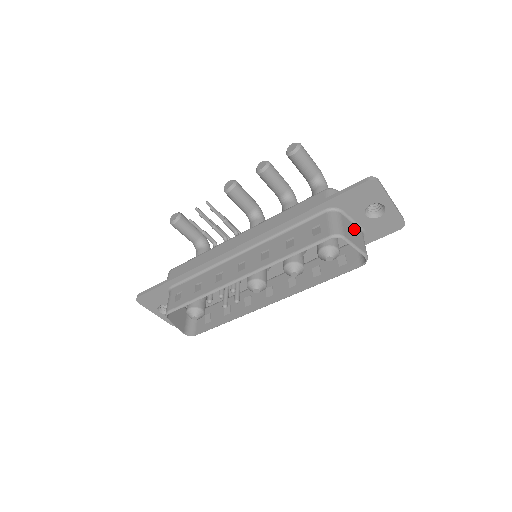
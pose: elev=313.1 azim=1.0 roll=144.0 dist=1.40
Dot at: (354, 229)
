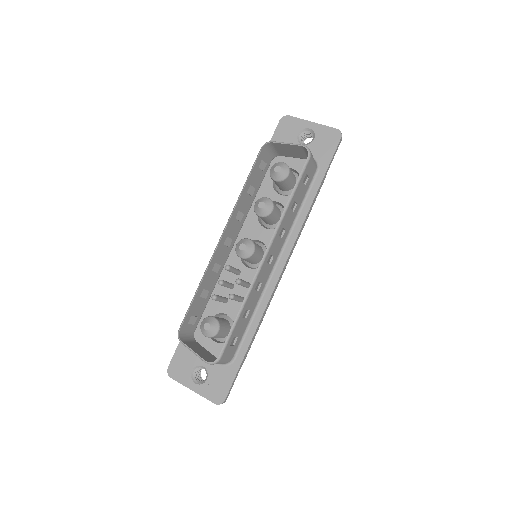
Dot at: (296, 153)
